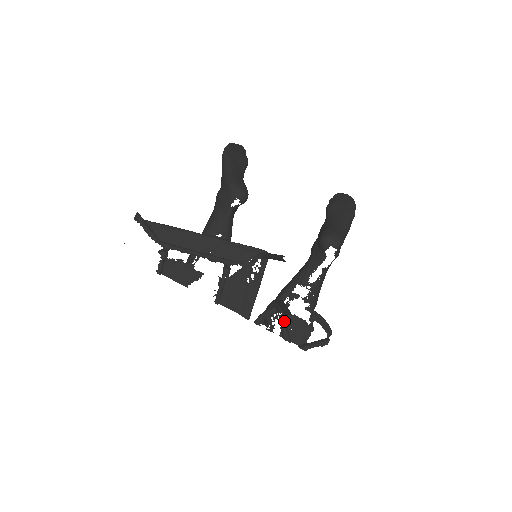
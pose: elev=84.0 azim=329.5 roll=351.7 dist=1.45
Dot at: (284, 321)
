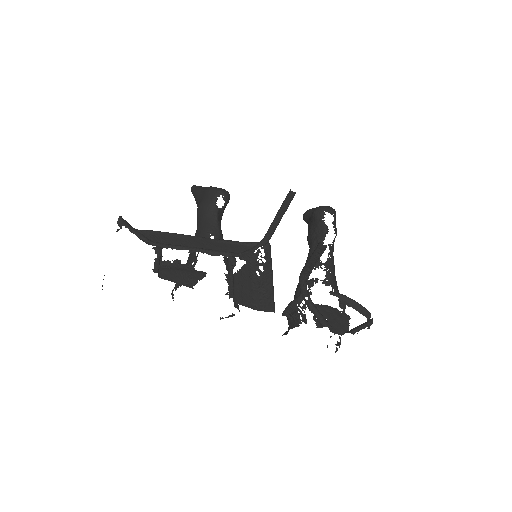
Dot at: (314, 306)
